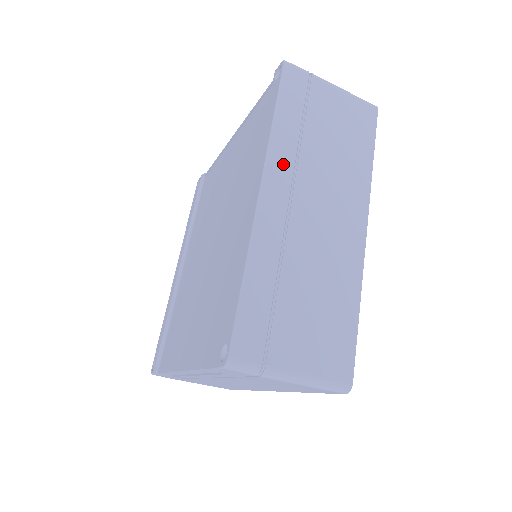
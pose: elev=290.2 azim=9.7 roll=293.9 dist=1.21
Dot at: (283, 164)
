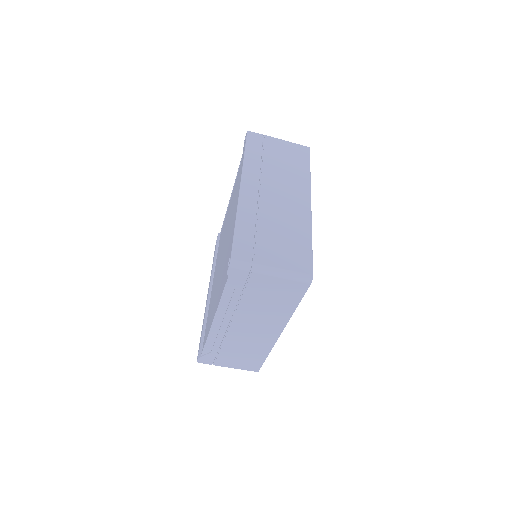
Dot at: (253, 174)
